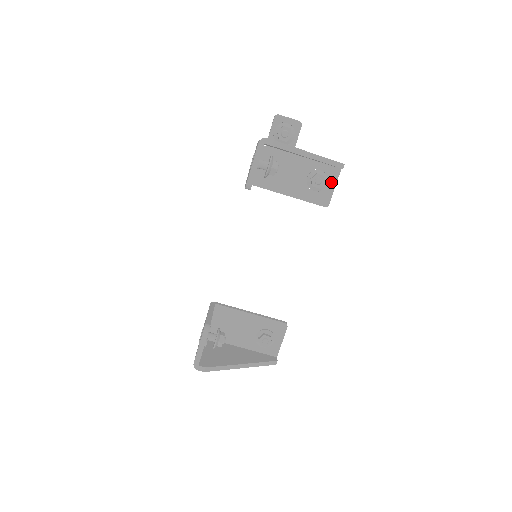
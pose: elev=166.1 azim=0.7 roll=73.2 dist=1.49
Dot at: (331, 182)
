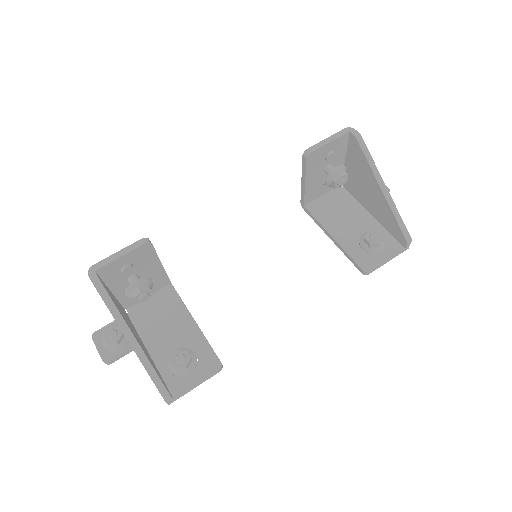
Dot at: (386, 253)
